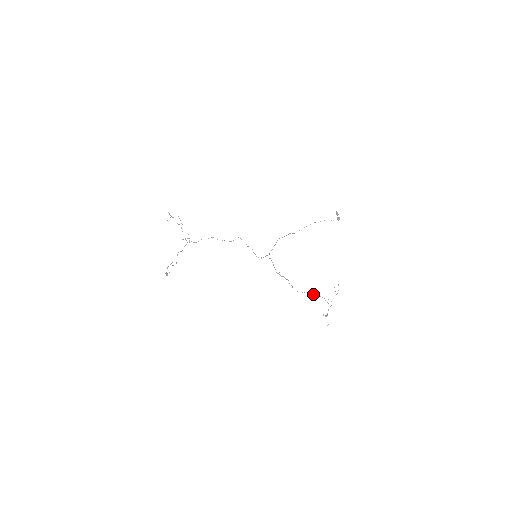
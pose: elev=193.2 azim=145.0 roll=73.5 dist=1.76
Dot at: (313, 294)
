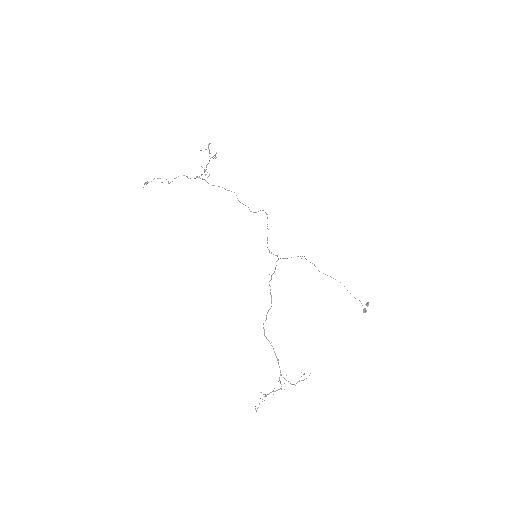
Dot at: occluded
